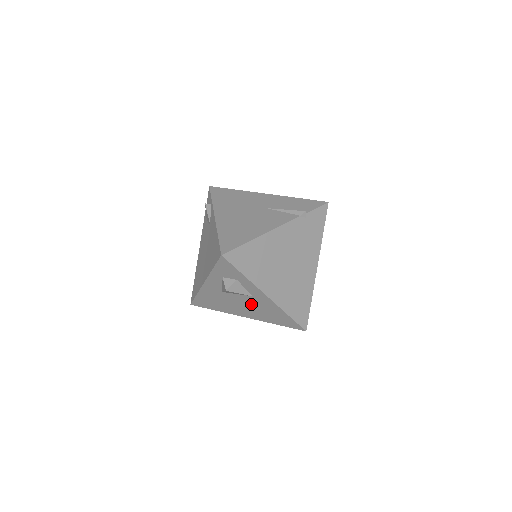
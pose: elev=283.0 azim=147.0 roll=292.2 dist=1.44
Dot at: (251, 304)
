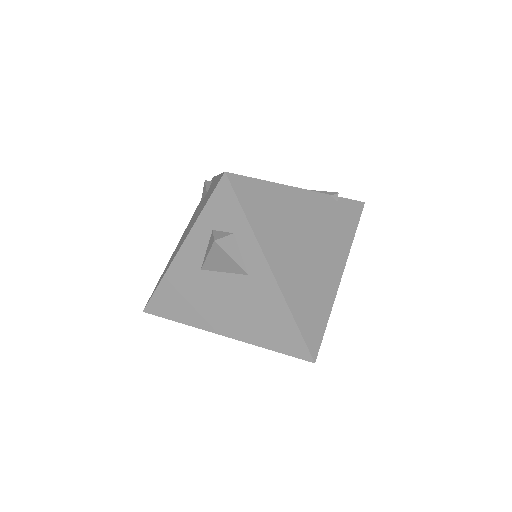
Dot at: (240, 297)
